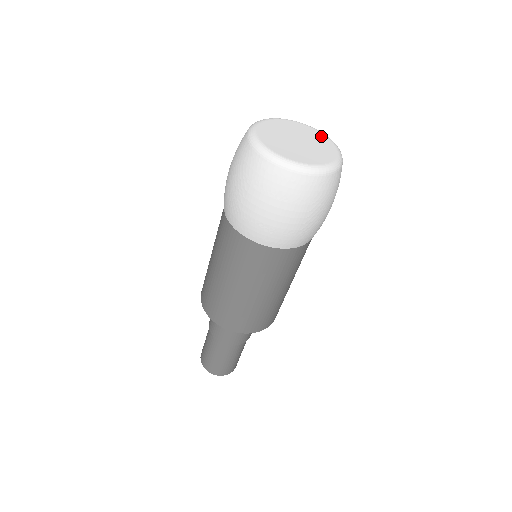
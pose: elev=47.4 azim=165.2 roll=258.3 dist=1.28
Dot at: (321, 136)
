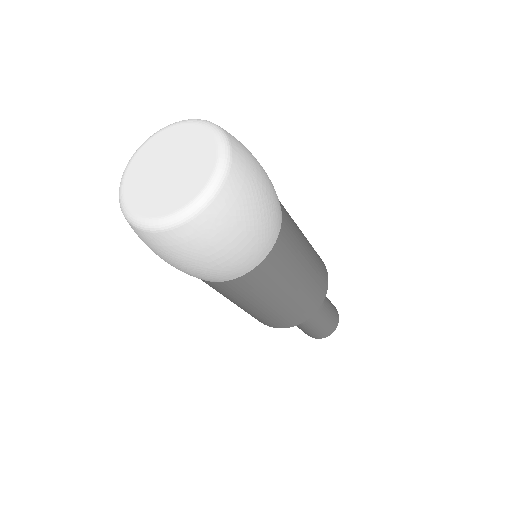
Dot at: (208, 163)
